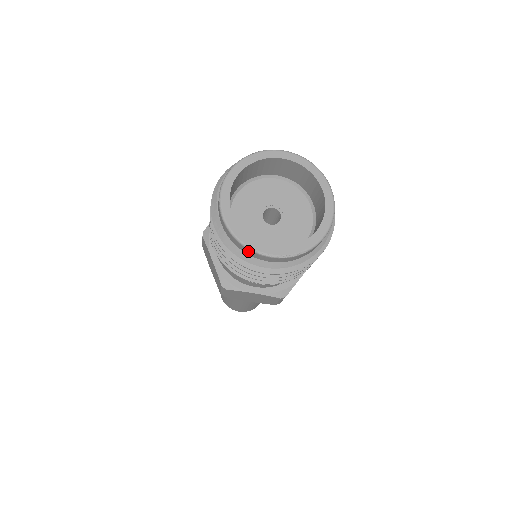
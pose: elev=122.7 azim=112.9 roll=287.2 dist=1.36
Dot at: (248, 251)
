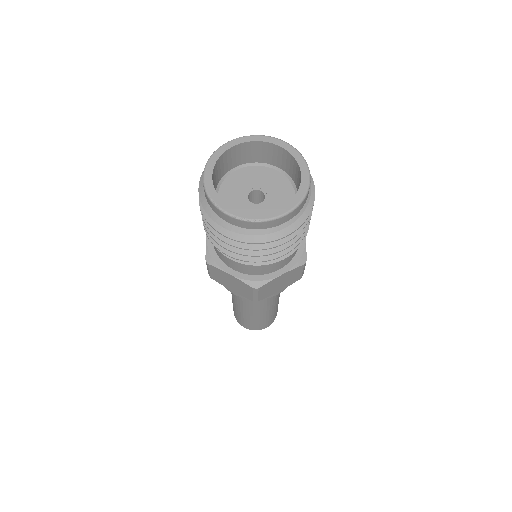
Dot at: (213, 207)
